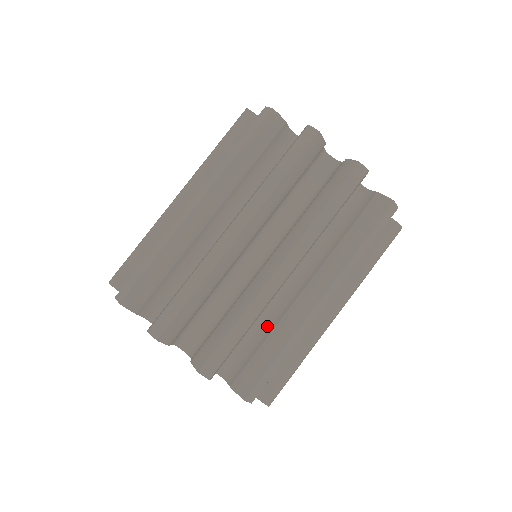
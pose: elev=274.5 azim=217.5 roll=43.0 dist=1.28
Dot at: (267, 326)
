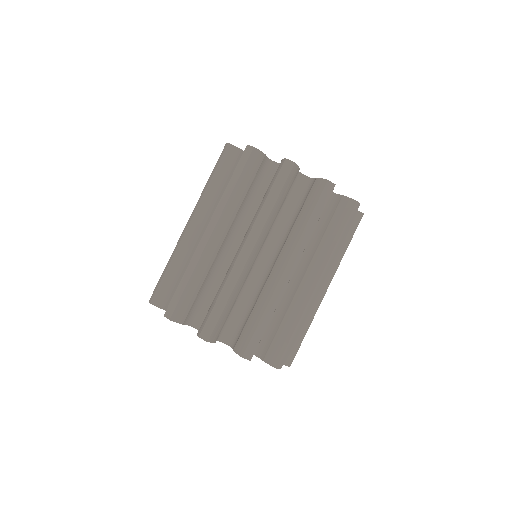
Dot at: (255, 300)
